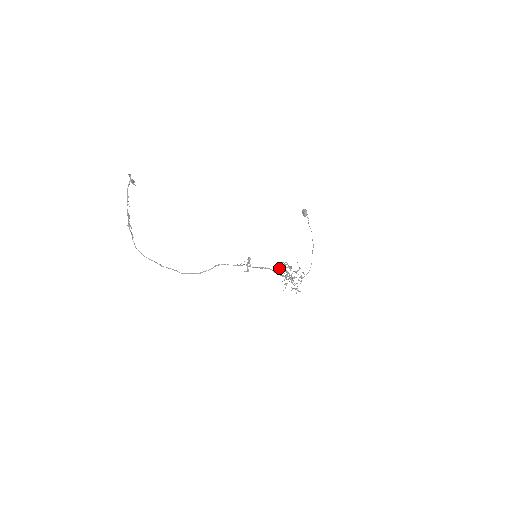
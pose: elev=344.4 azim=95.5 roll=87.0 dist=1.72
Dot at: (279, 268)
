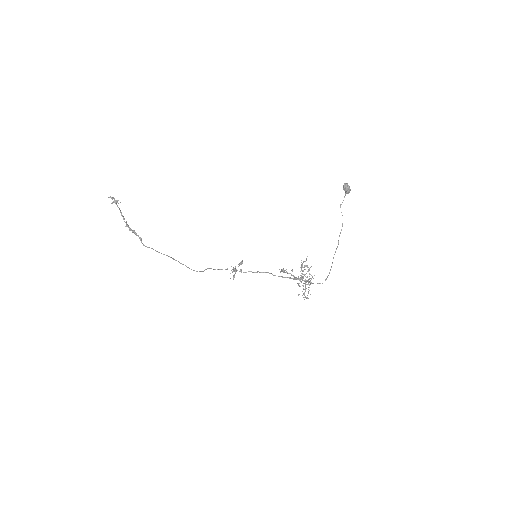
Dot at: (280, 272)
